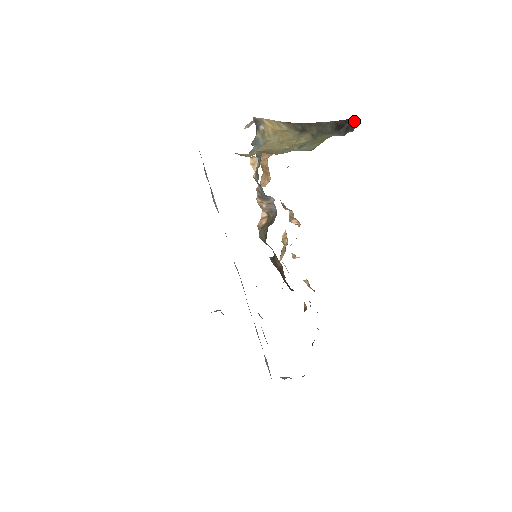
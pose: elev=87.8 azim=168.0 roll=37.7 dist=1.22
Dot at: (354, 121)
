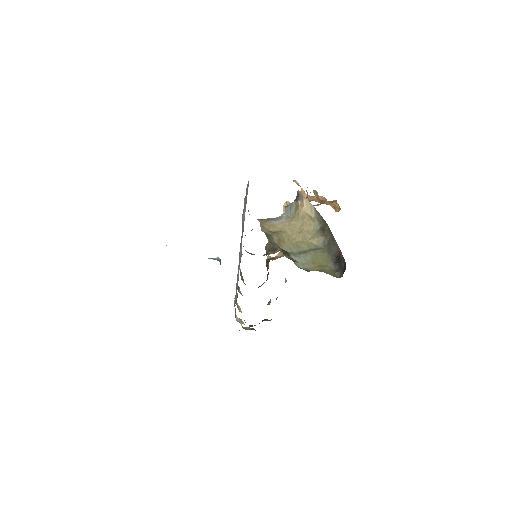
Dot at: occluded
